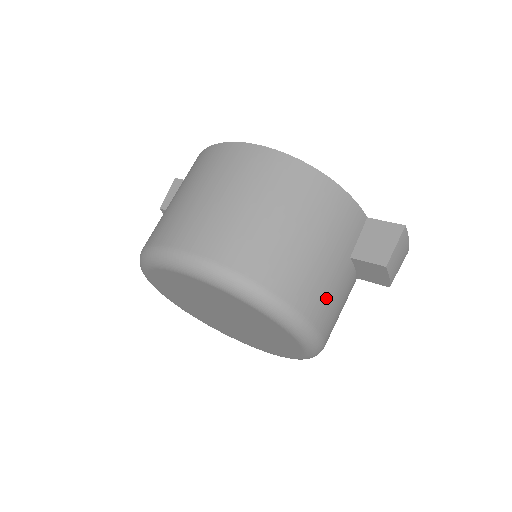
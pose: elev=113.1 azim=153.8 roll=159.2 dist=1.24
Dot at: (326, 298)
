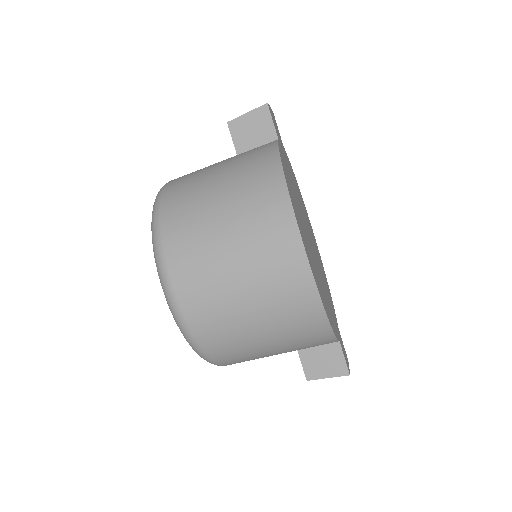
Dot at: occluded
